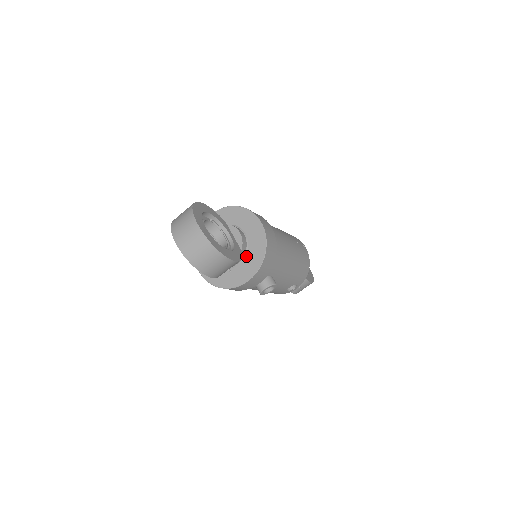
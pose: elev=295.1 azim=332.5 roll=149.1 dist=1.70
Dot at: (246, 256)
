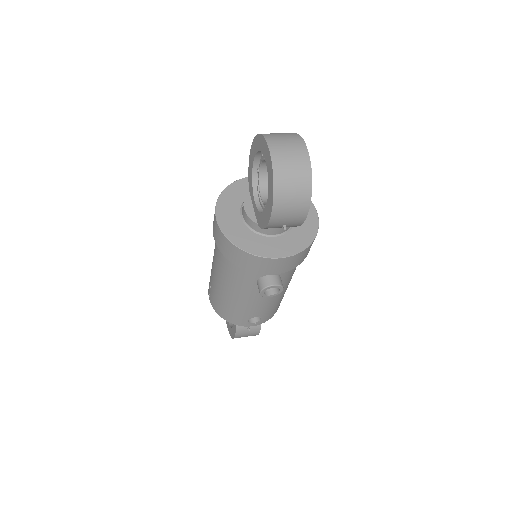
Dot at: (288, 233)
